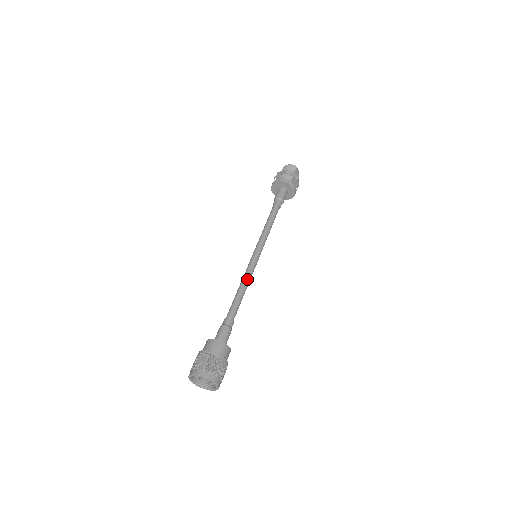
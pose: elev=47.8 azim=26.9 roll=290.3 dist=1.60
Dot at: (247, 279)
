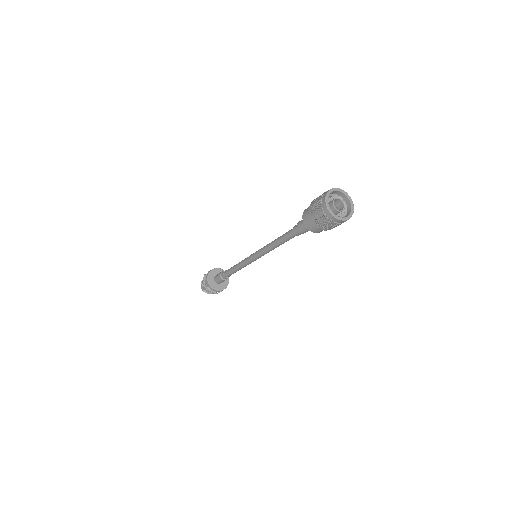
Dot at: occluded
